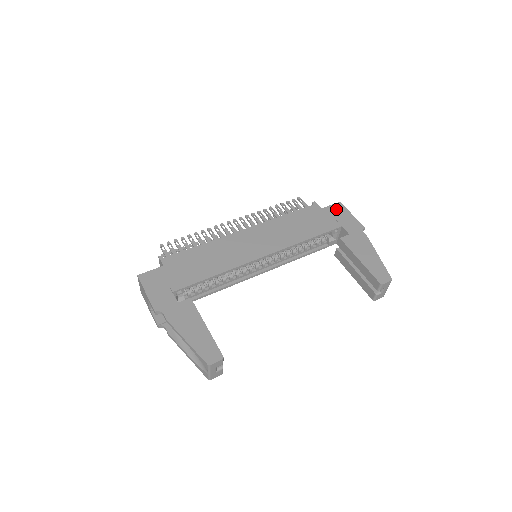
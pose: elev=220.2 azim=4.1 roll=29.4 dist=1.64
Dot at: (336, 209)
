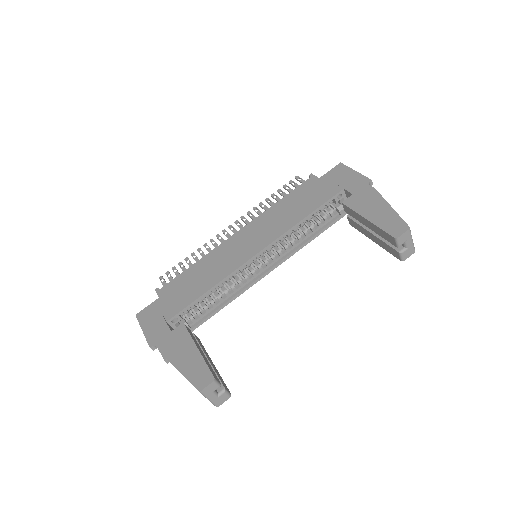
Dot at: (336, 172)
